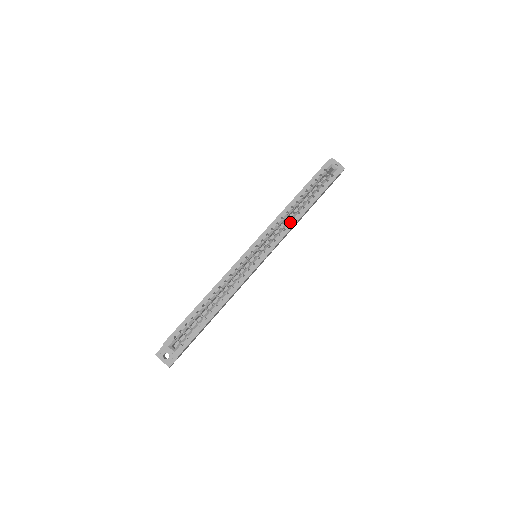
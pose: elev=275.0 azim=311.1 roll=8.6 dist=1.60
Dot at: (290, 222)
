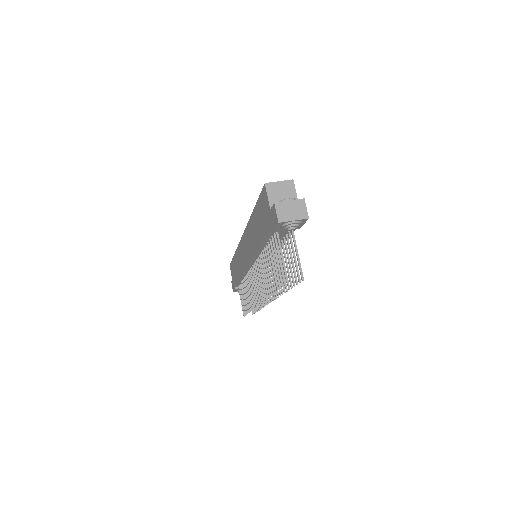
Dot at: occluded
